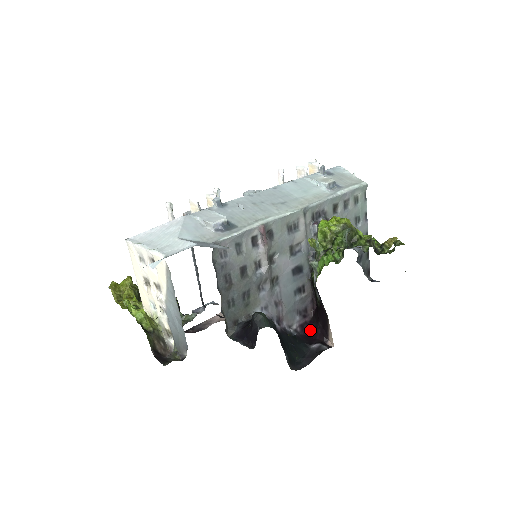
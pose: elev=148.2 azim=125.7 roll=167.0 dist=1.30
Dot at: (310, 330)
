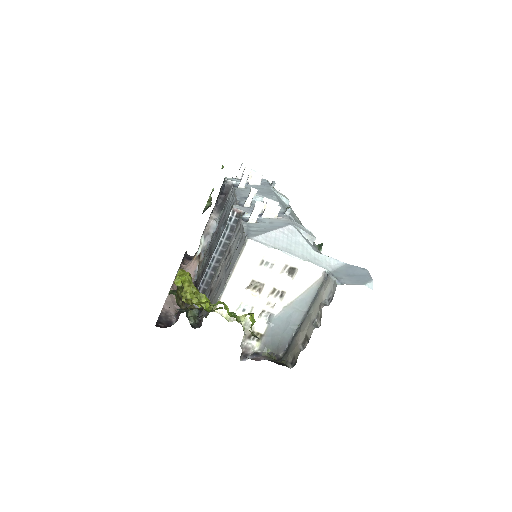
Dot at: occluded
